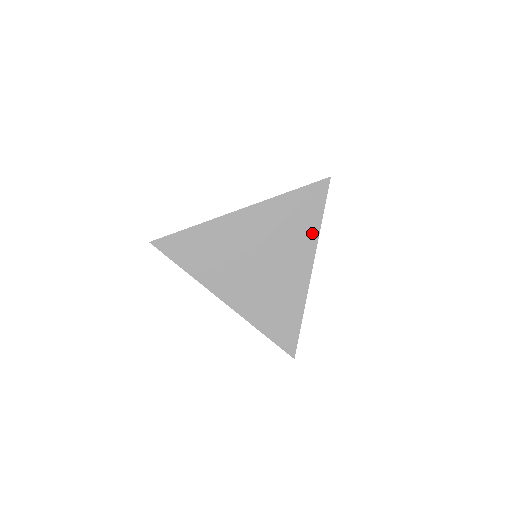
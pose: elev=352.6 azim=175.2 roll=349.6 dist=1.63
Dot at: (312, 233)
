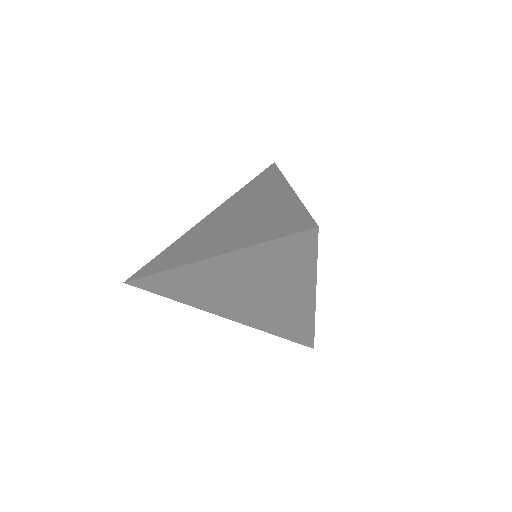
Dot at: (306, 276)
